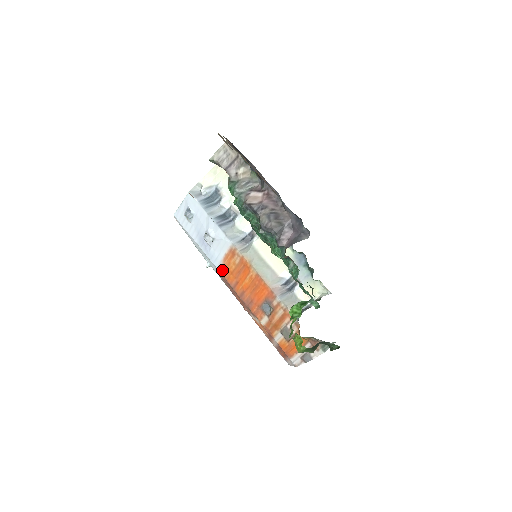
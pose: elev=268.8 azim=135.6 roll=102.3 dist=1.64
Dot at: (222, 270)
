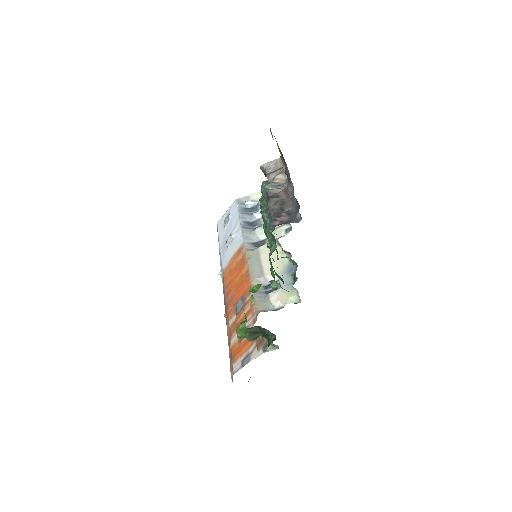
Dot at: (225, 270)
